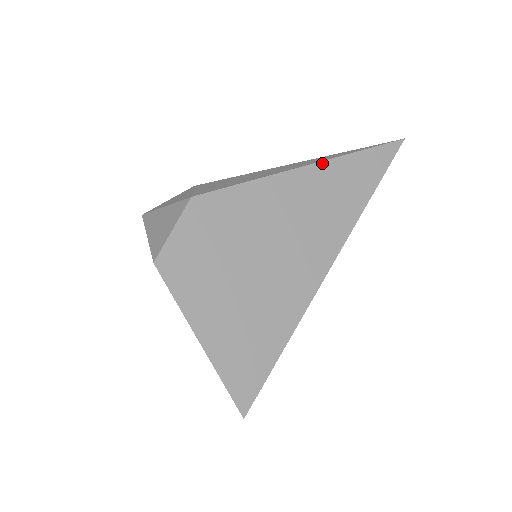
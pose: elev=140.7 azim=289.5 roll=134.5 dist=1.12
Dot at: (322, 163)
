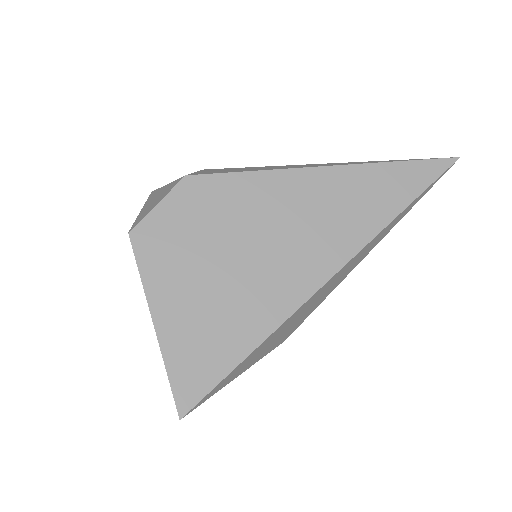
Dot at: (345, 167)
